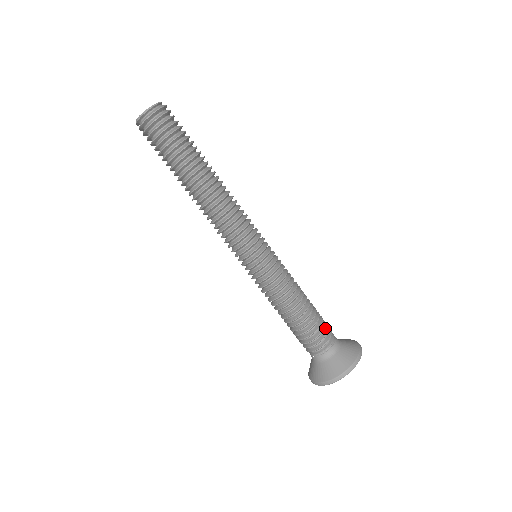
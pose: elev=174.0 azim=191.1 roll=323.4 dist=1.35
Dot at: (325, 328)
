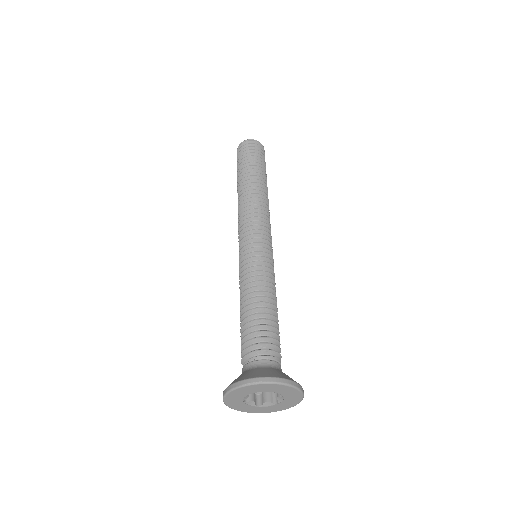
Dot at: (265, 342)
